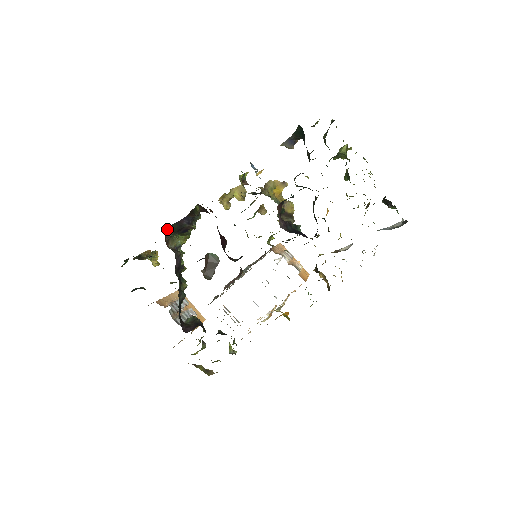
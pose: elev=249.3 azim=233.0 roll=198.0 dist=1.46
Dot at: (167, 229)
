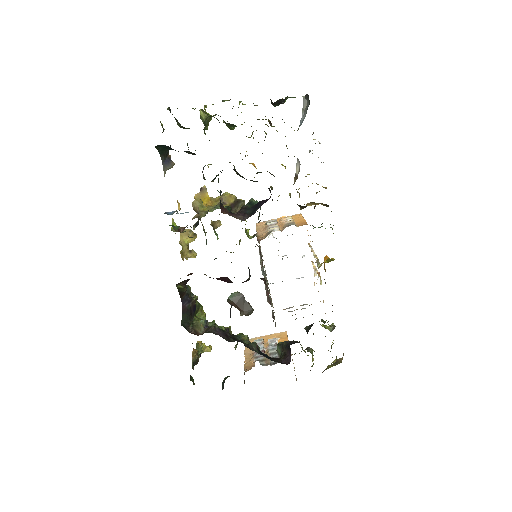
Dot at: (183, 326)
